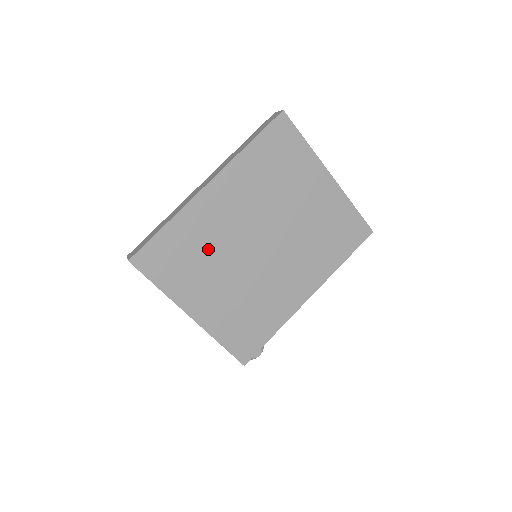
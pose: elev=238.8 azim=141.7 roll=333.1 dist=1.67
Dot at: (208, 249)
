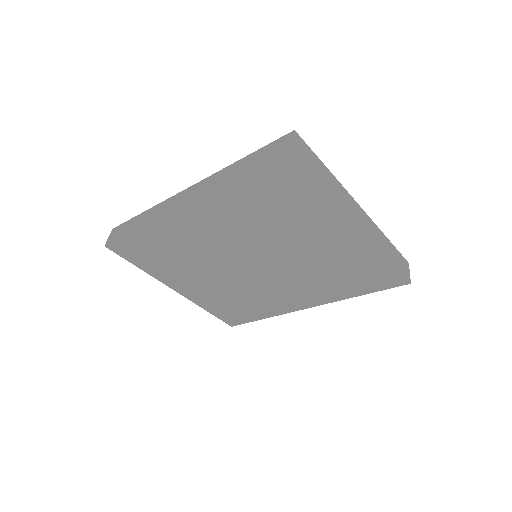
Dot at: (188, 255)
